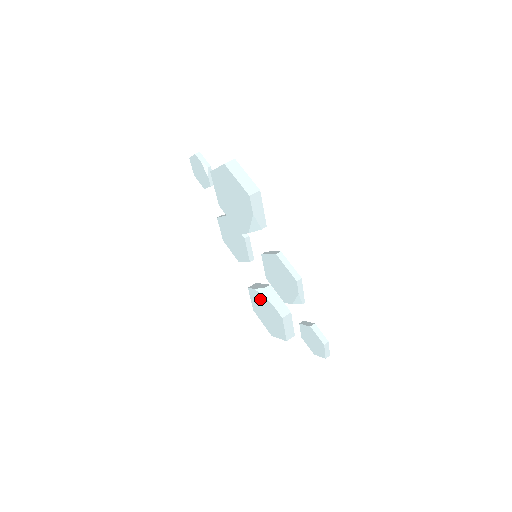
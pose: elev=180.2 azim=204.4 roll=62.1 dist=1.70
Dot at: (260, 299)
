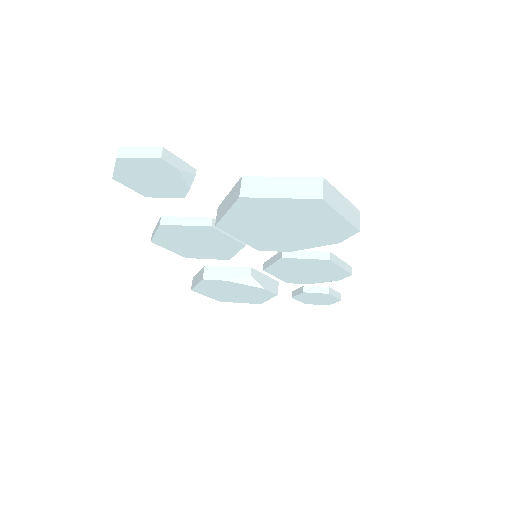
Dot at: (231, 286)
